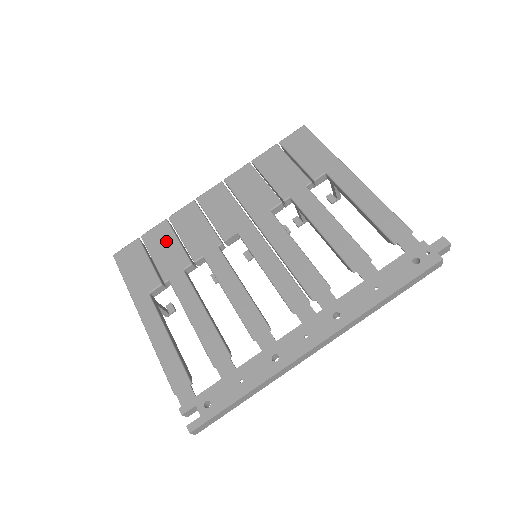
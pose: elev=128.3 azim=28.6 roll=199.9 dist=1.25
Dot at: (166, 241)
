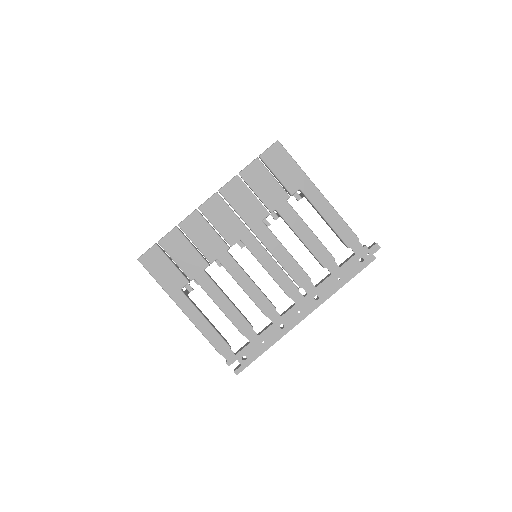
Dot at: (182, 247)
